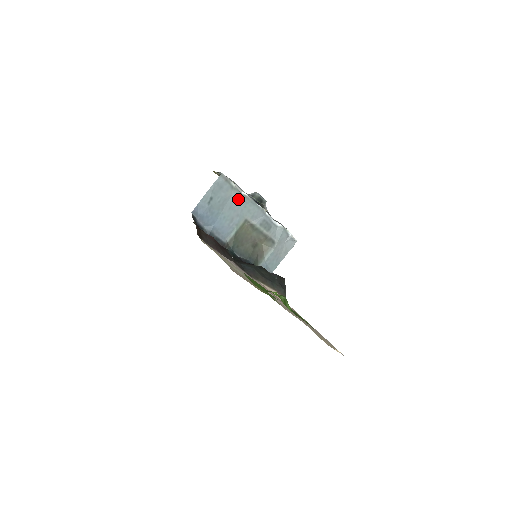
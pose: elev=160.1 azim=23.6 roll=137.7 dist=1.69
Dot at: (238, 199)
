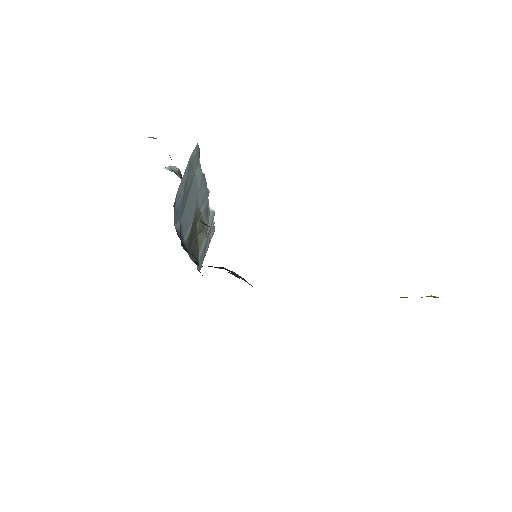
Dot at: (198, 179)
